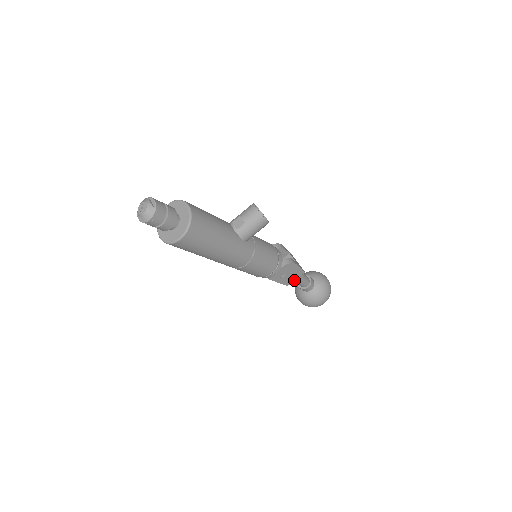
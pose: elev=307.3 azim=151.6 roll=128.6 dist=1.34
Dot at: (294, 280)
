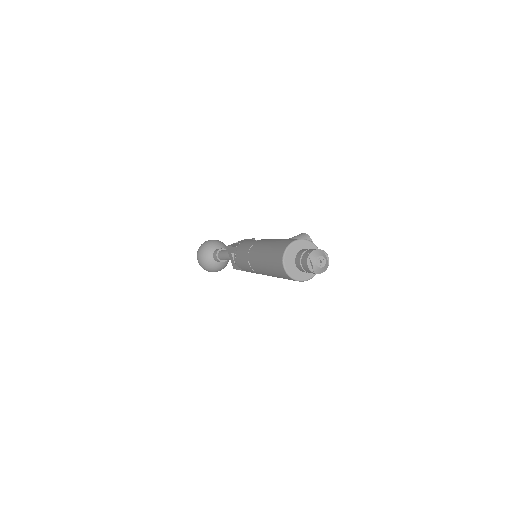
Dot at: occluded
